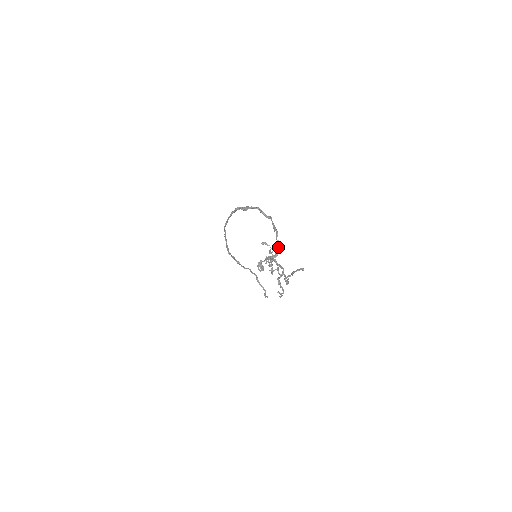
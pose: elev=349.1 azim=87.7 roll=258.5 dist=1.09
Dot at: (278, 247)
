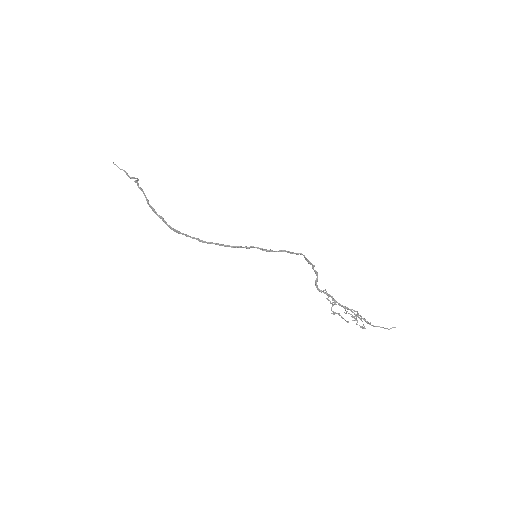
Dot at: occluded
